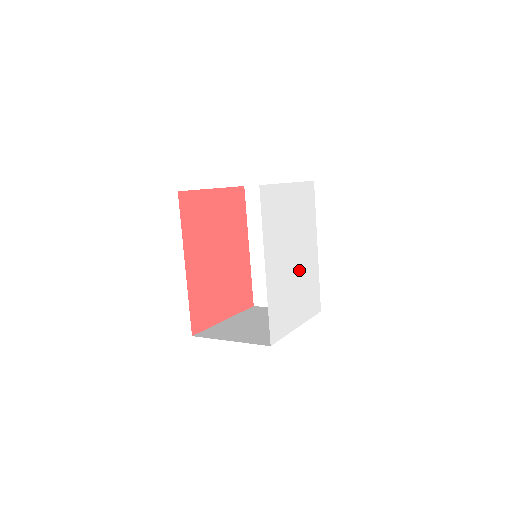
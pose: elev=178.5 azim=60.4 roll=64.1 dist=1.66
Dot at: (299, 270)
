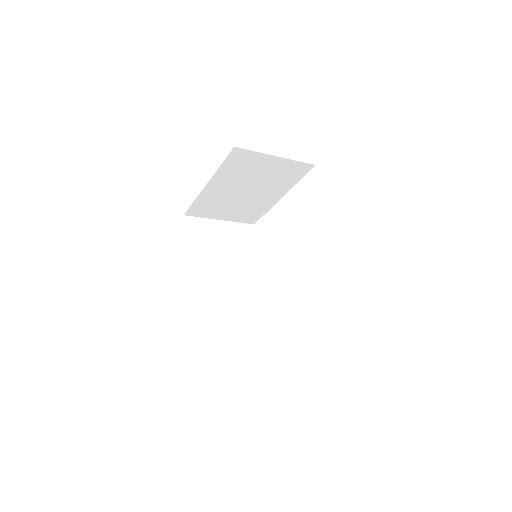
Dot at: occluded
